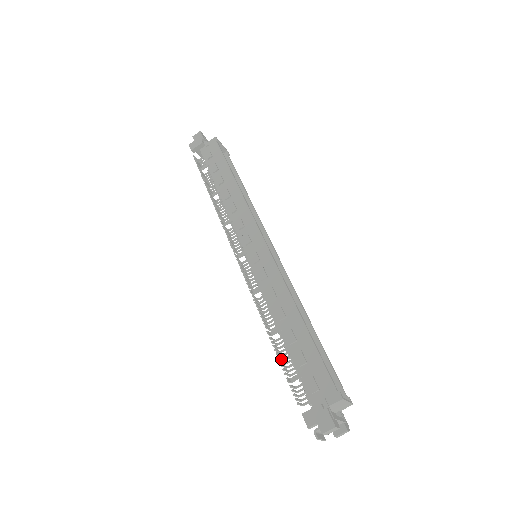
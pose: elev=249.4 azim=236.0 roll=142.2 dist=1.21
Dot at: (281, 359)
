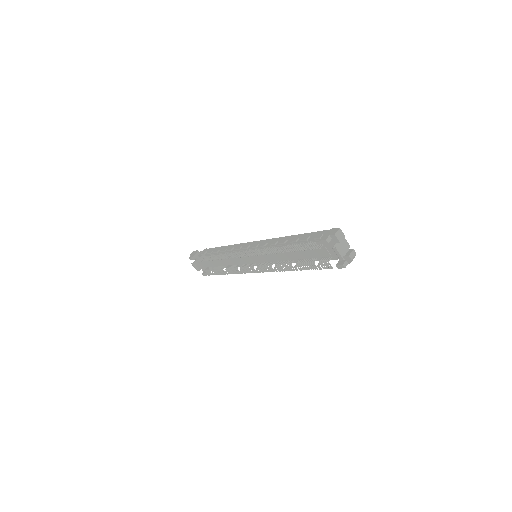
Dot at: (295, 248)
